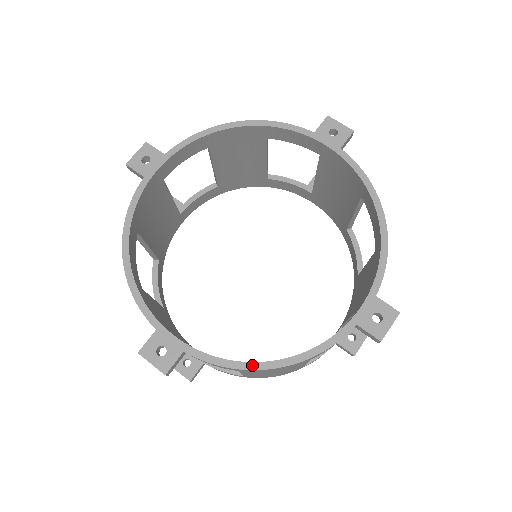
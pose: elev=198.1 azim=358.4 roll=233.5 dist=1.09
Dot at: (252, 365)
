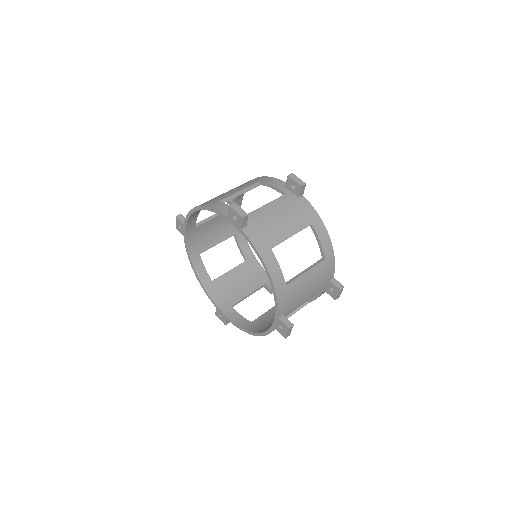
Dot at: (247, 331)
